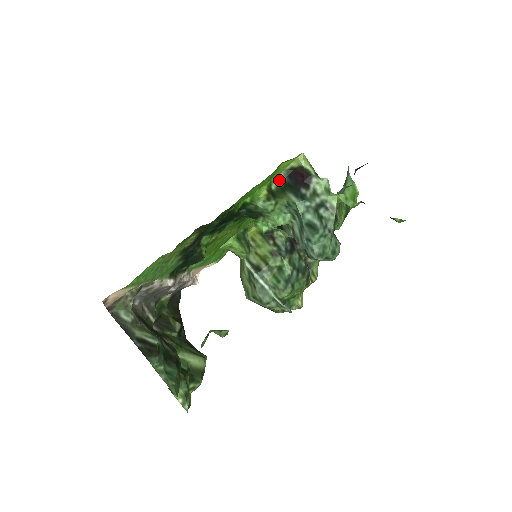
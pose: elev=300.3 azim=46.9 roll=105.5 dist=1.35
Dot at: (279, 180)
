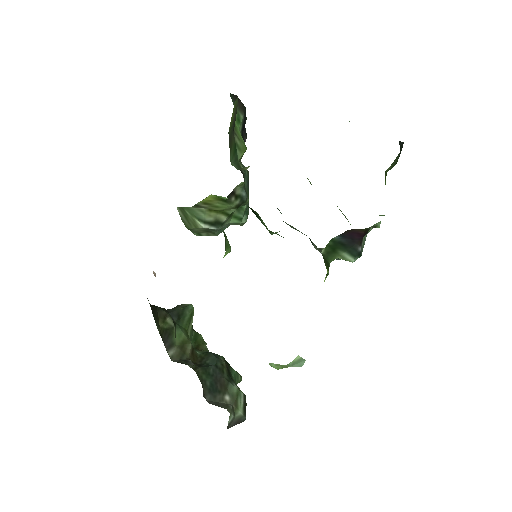
Dot at: (330, 243)
